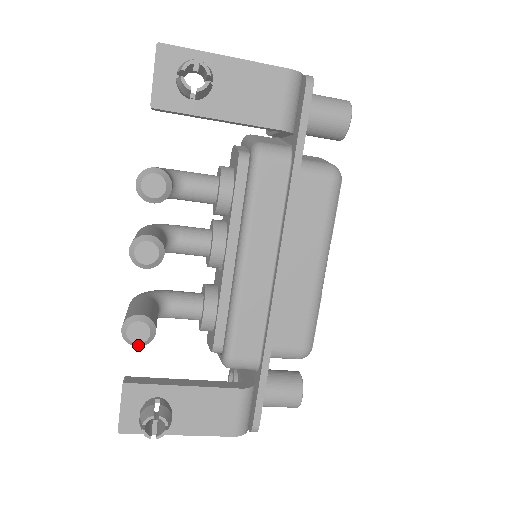
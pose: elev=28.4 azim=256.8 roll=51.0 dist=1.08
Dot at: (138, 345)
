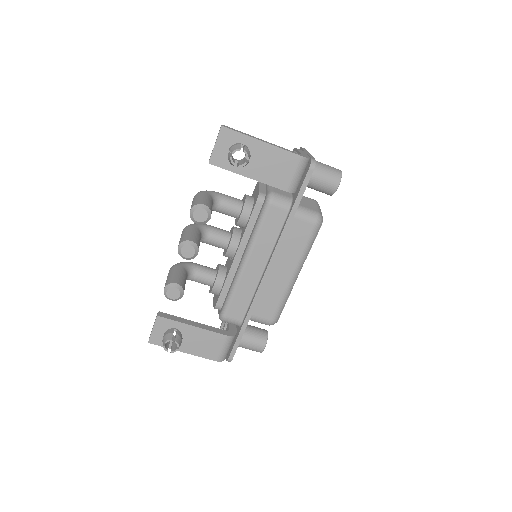
Dot at: (172, 300)
